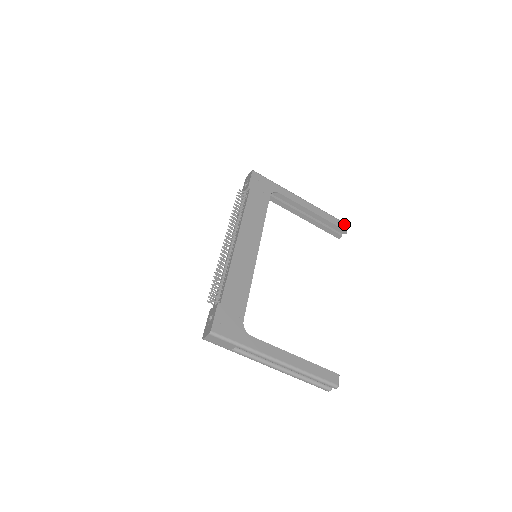
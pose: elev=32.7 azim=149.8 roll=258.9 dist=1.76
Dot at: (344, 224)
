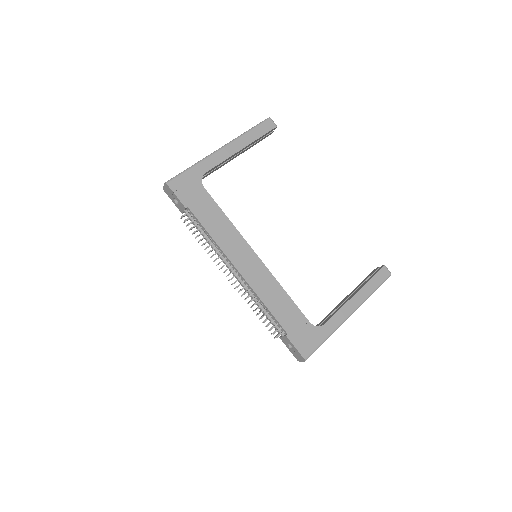
Dot at: (268, 122)
